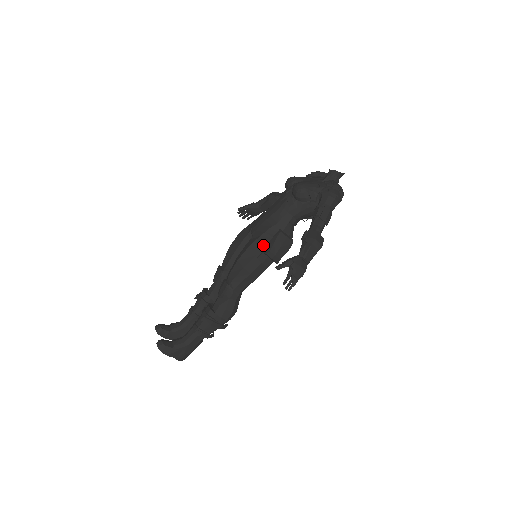
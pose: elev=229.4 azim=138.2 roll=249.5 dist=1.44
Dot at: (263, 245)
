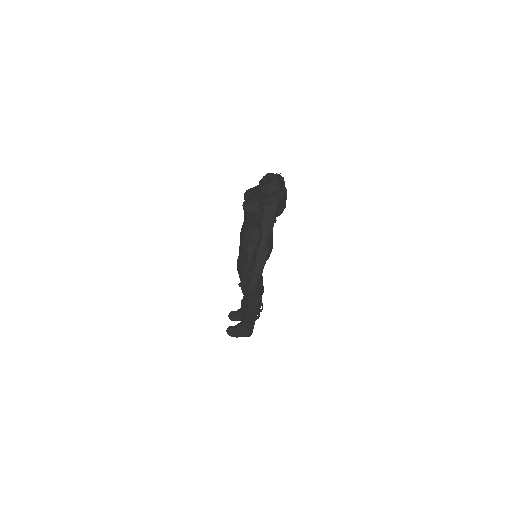
Dot at: (244, 256)
